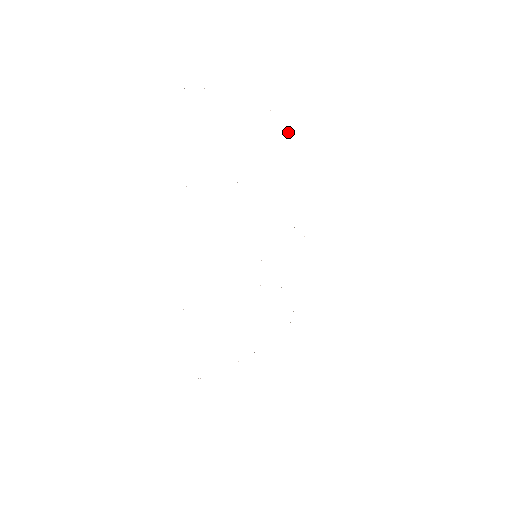
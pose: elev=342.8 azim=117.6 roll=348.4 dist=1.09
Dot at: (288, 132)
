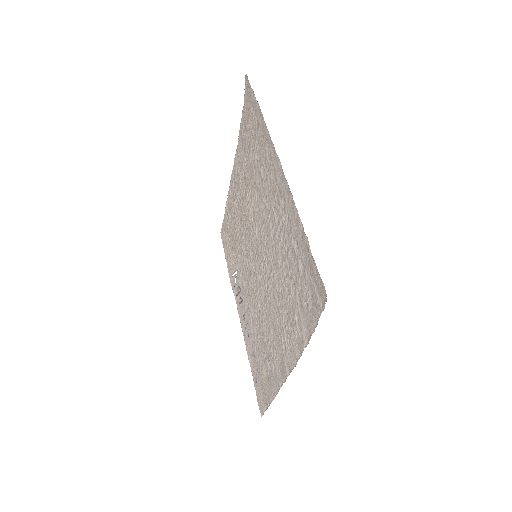
Dot at: (263, 130)
